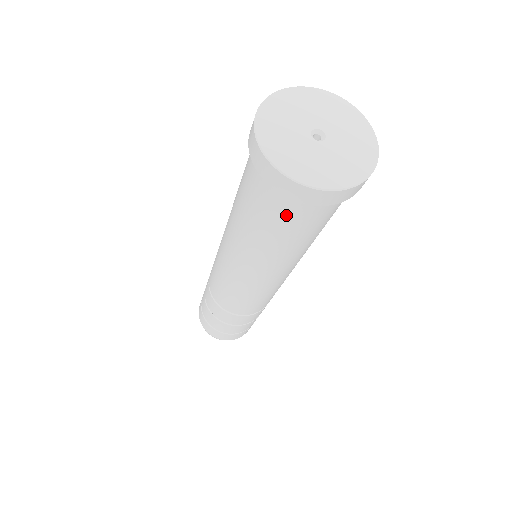
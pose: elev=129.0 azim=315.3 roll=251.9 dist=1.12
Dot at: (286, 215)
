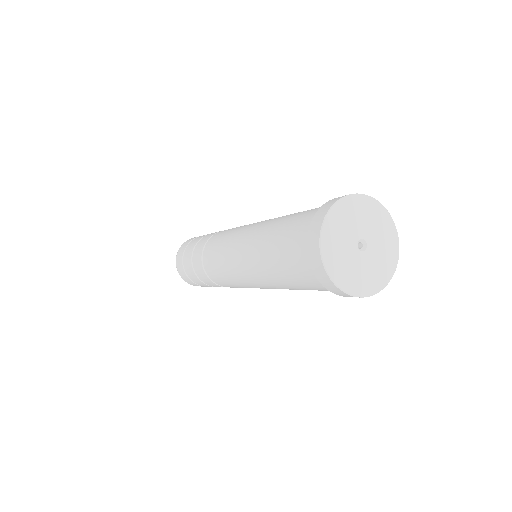
Dot at: (303, 275)
